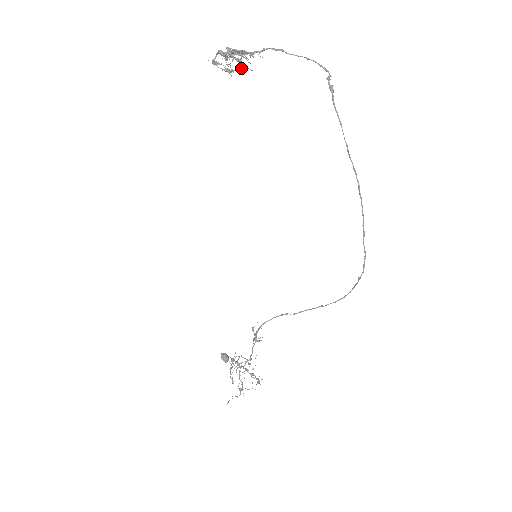
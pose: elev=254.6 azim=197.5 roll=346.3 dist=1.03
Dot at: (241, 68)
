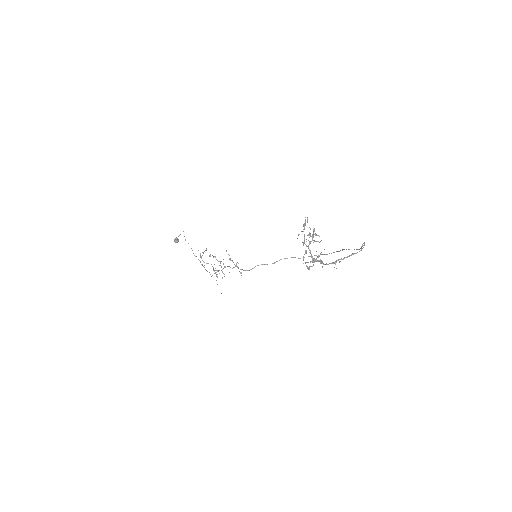
Dot at: occluded
